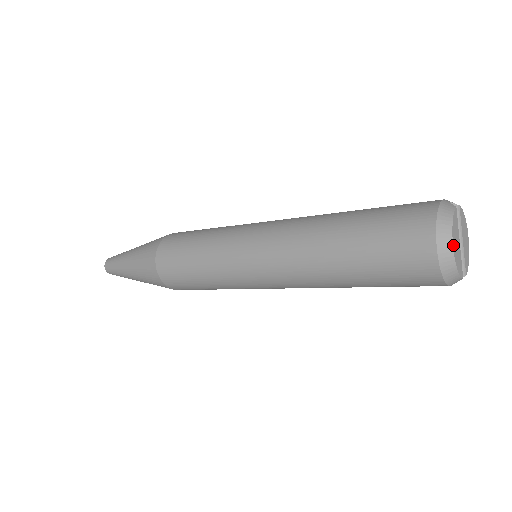
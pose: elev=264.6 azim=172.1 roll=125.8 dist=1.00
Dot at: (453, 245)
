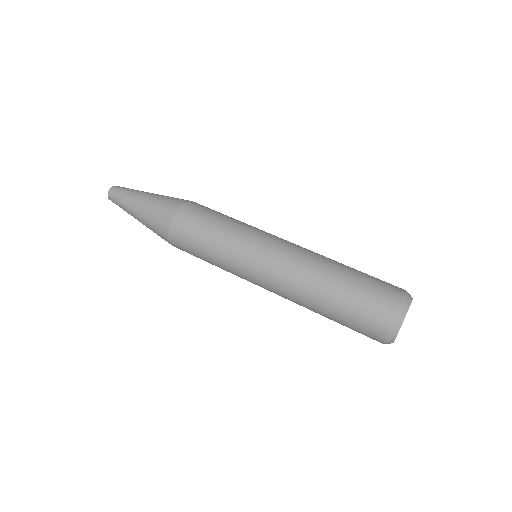
Dot at: occluded
